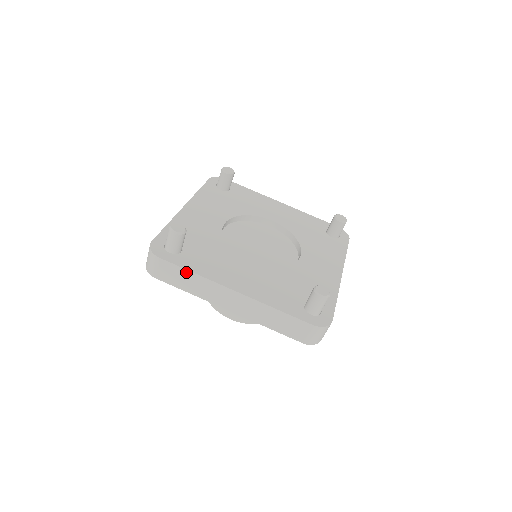
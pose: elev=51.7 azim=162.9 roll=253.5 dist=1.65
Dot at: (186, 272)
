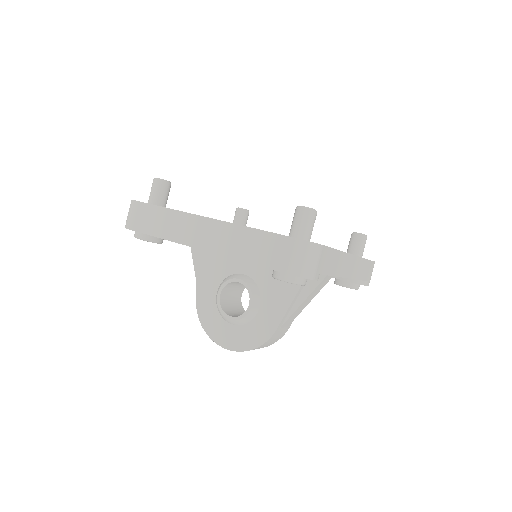
Dot at: (159, 210)
